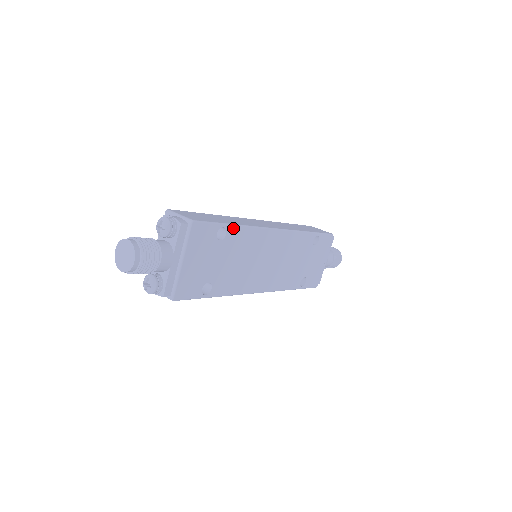
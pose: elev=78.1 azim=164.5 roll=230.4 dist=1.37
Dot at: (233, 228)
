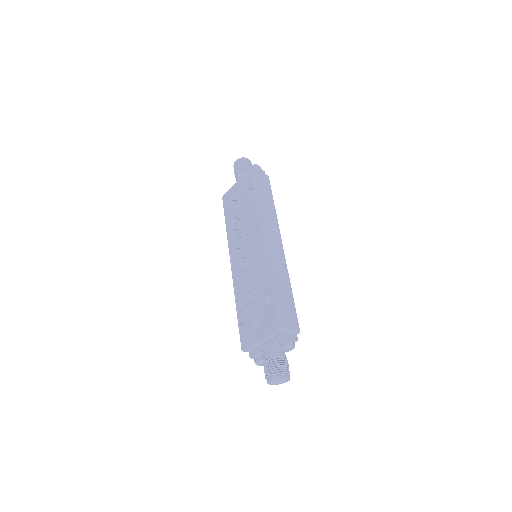
Dot at: (291, 294)
